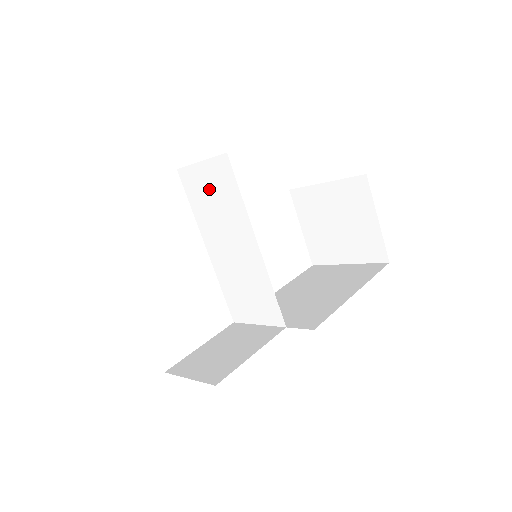
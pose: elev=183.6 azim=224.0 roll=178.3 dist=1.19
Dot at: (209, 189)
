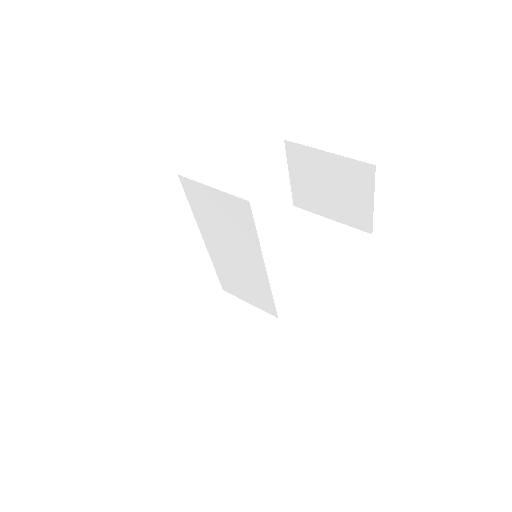
Dot at: (218, 210)
